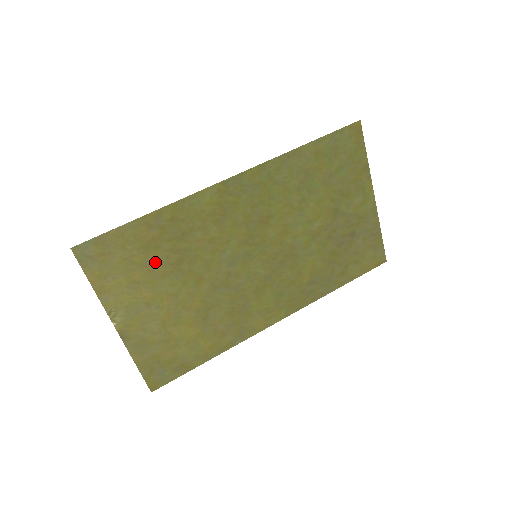
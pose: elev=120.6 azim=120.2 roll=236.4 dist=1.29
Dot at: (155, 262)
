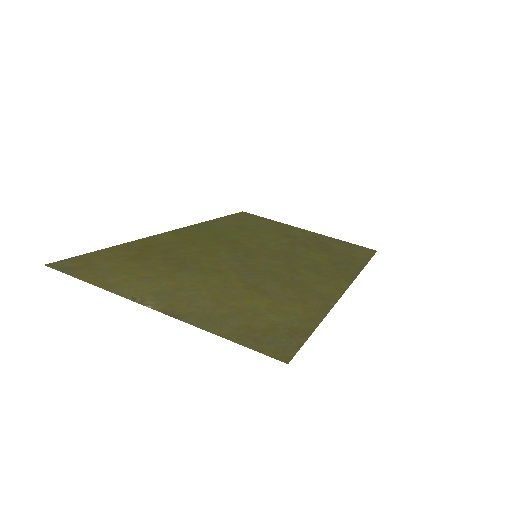
Dot at: (154, 266)
